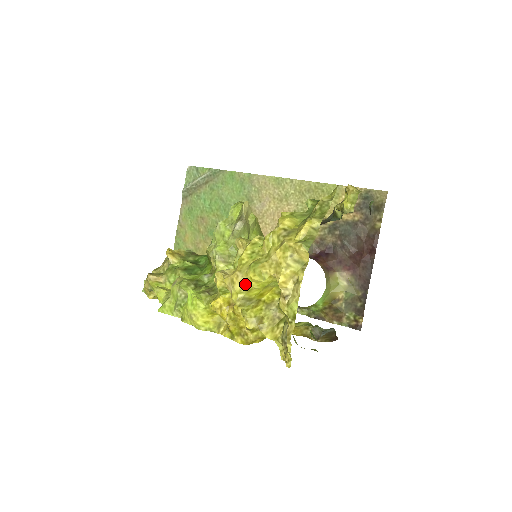
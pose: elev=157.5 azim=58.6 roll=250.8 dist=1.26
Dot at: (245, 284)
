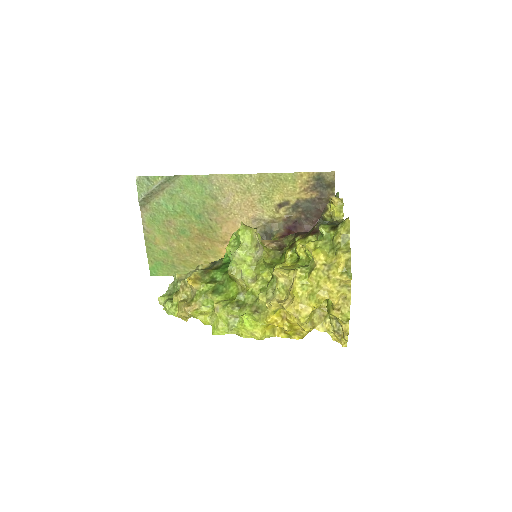
Dot at: (309, 311)
